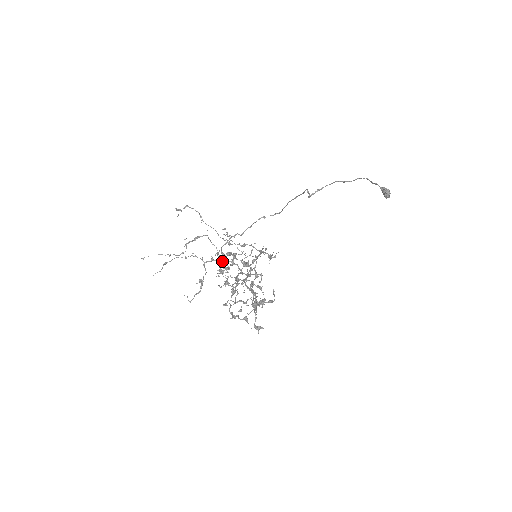
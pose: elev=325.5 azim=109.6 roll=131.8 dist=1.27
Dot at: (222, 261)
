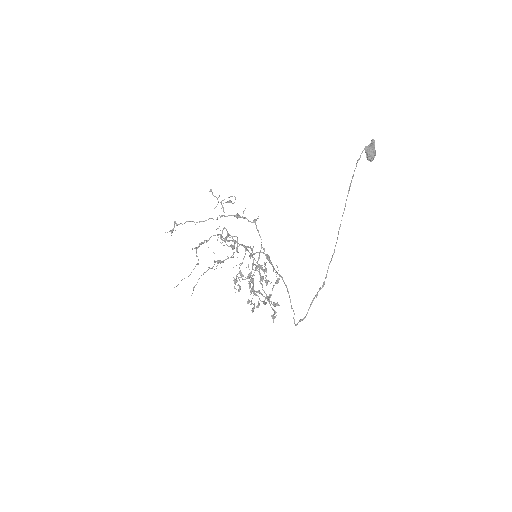
Dot at: occluded
